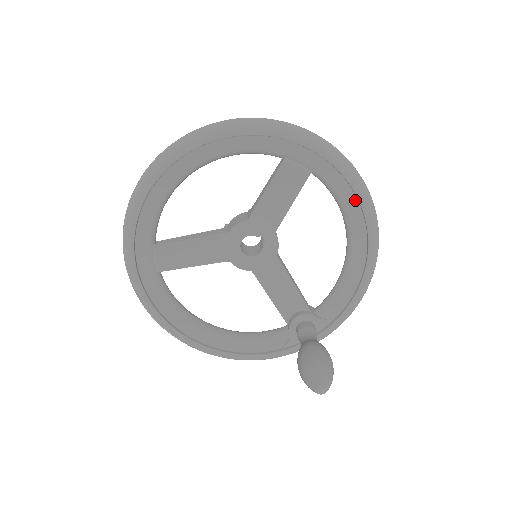
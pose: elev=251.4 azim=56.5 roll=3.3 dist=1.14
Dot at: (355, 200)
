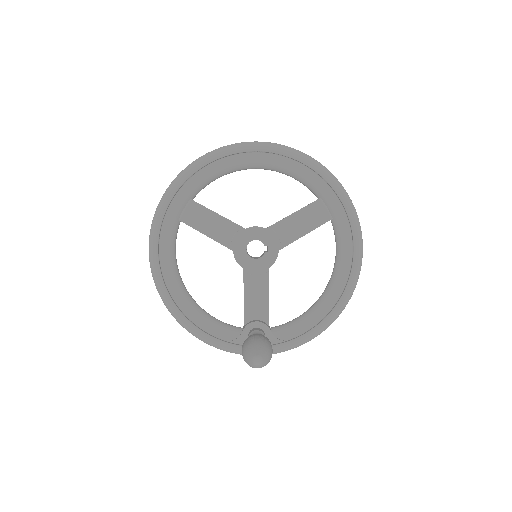
Dot at: (350, 257)
